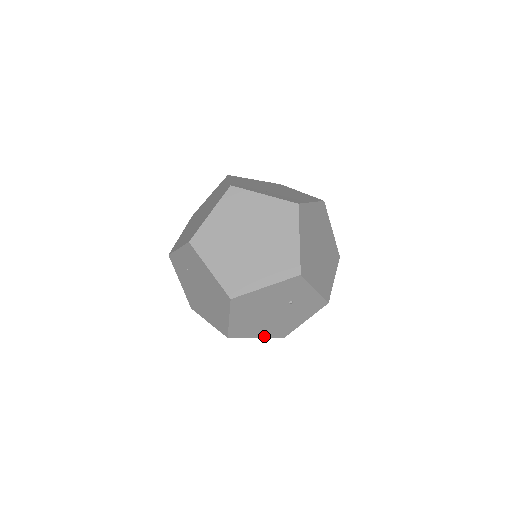
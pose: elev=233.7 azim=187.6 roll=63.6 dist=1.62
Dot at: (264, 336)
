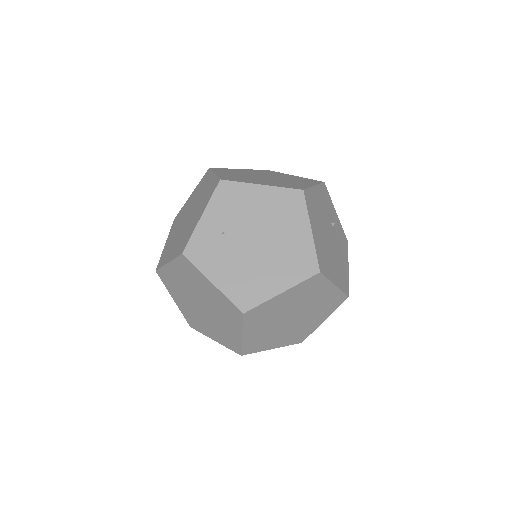
Dot at: (338, 285)
